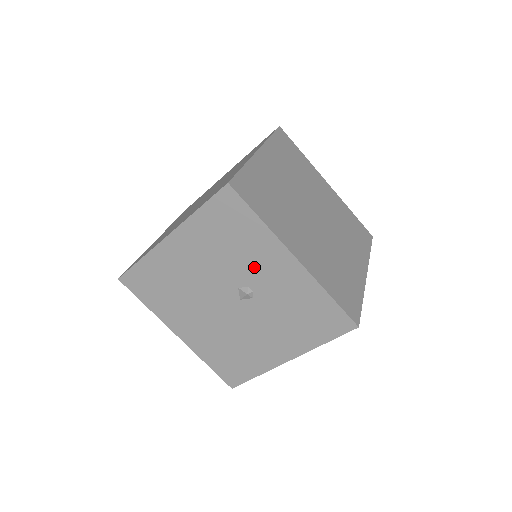
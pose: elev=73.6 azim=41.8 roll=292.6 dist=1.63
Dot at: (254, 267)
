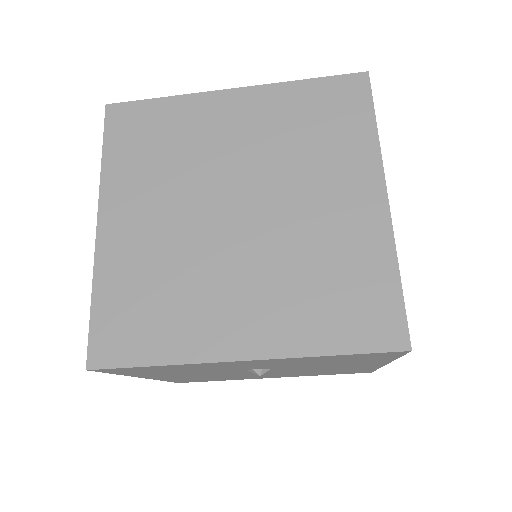
Dot at: (228, 368)
